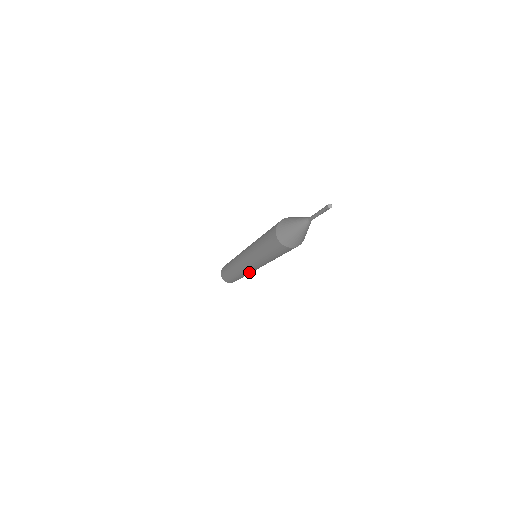
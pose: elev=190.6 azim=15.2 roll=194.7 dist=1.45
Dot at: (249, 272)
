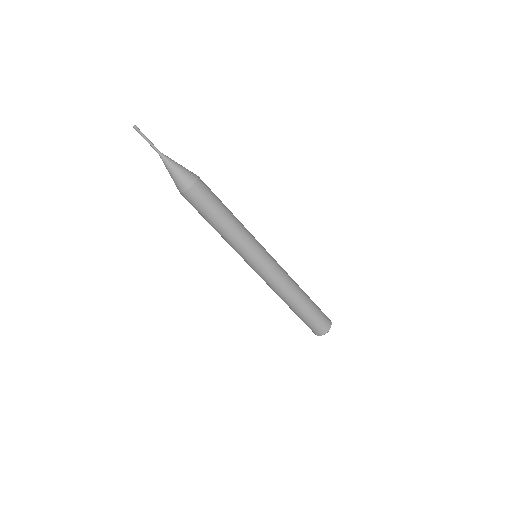
Dot at: (269, 284)
